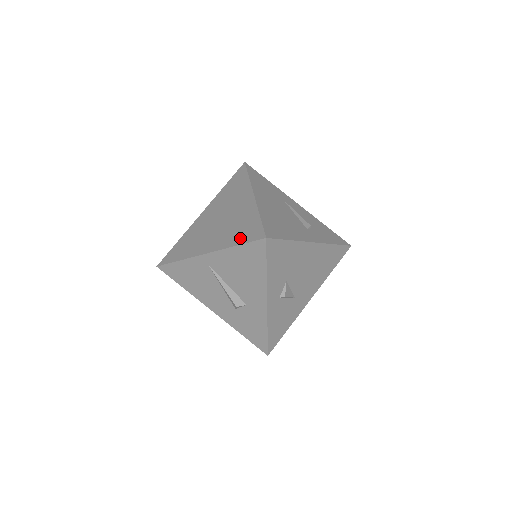
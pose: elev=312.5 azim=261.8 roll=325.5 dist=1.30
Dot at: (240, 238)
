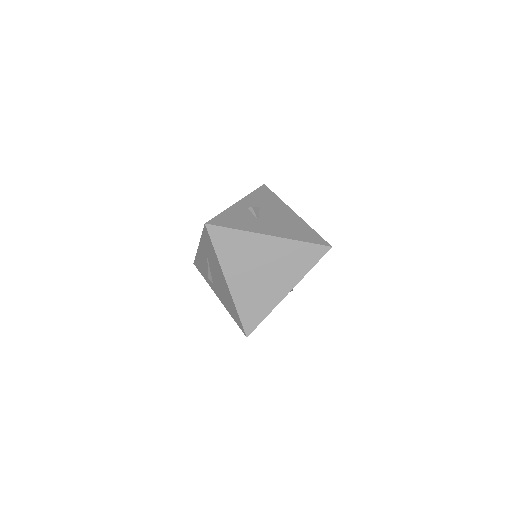
Dot at: occluded
